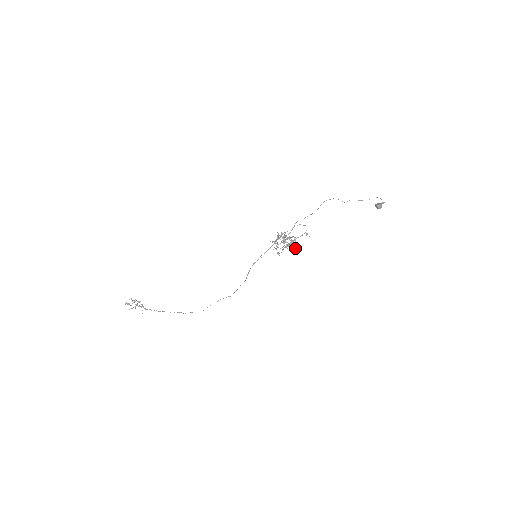
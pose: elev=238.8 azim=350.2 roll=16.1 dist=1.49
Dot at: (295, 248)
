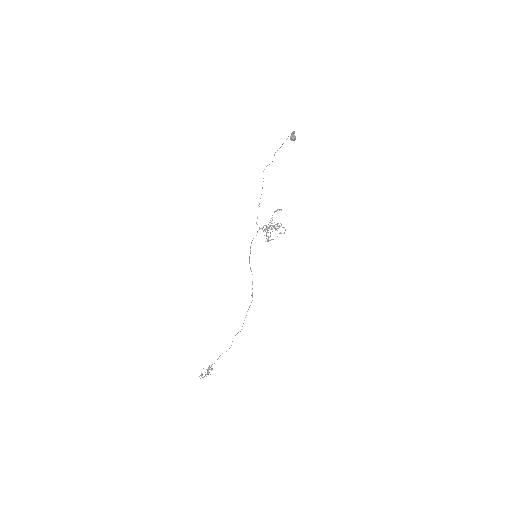
Dot at: occluded
